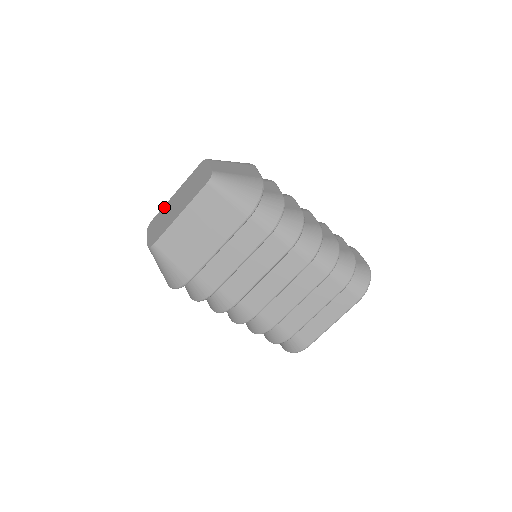
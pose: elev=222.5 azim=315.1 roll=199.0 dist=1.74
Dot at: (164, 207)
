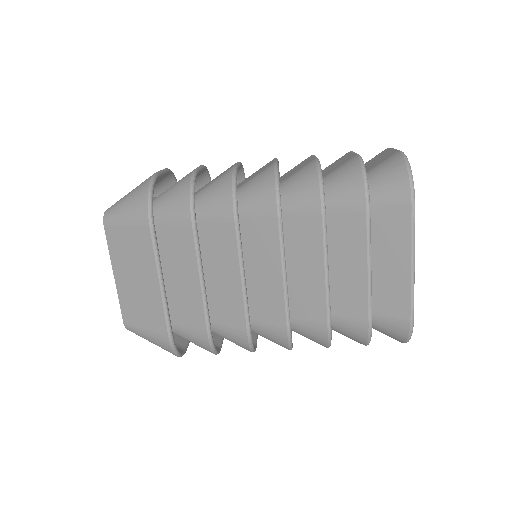
Dot at: occluded
